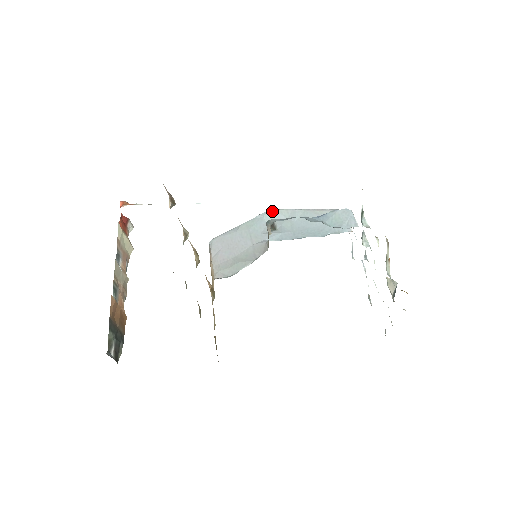
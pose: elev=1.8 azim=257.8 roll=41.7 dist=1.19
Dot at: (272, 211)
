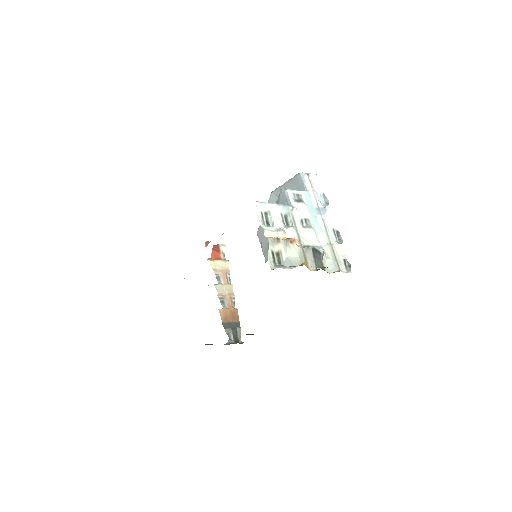
Dot at: (272, 194)
